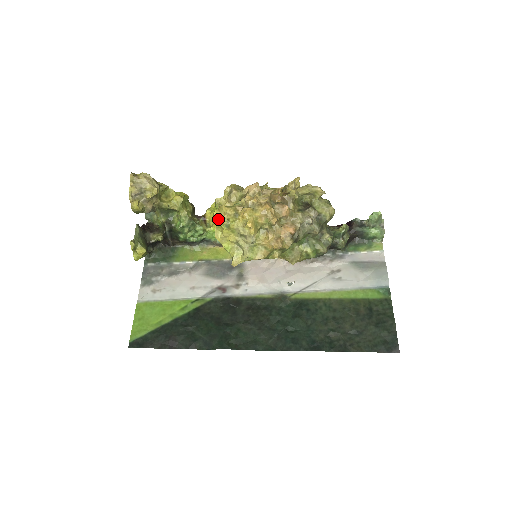
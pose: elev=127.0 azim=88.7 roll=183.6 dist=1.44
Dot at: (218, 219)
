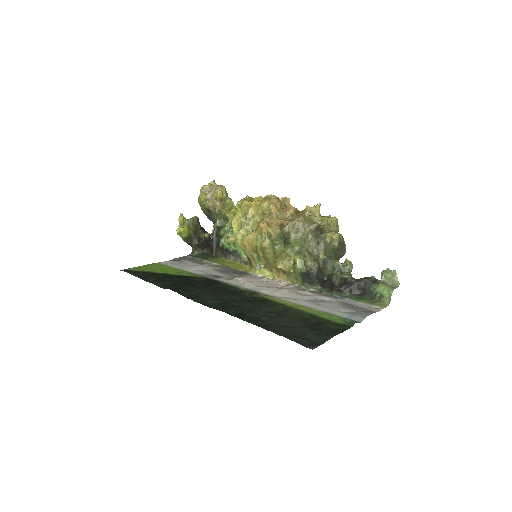
Dot at: occluded
